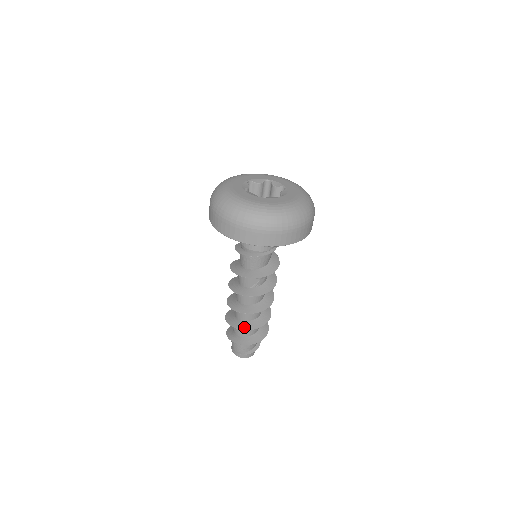
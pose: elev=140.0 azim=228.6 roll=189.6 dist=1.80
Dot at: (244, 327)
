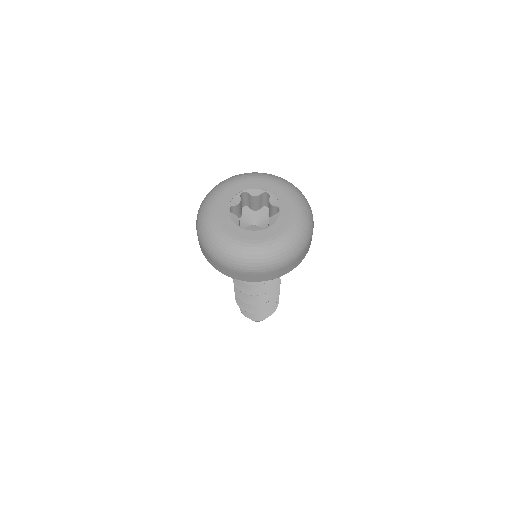
Dot at: (267, 308)
